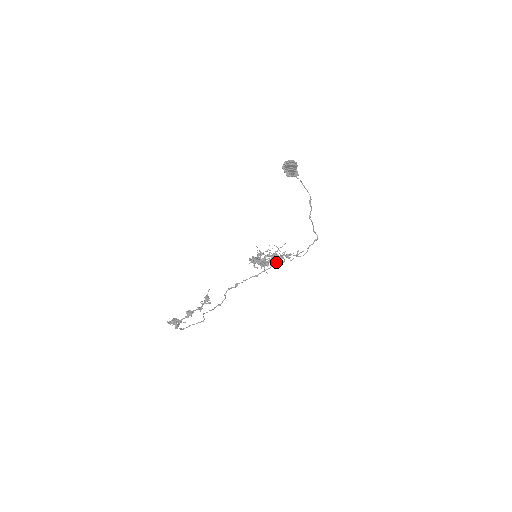
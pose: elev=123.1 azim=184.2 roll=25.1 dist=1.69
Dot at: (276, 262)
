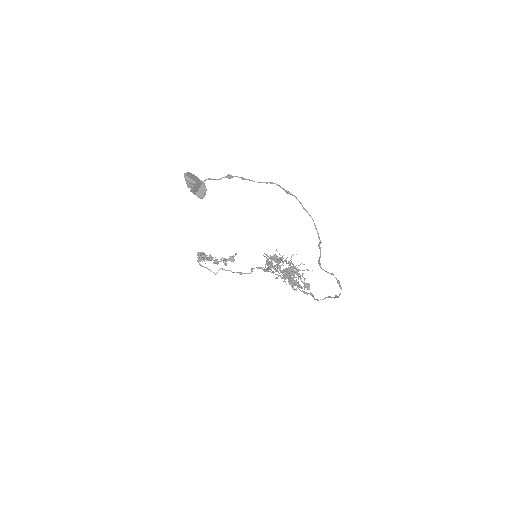
Dot at: occluded
